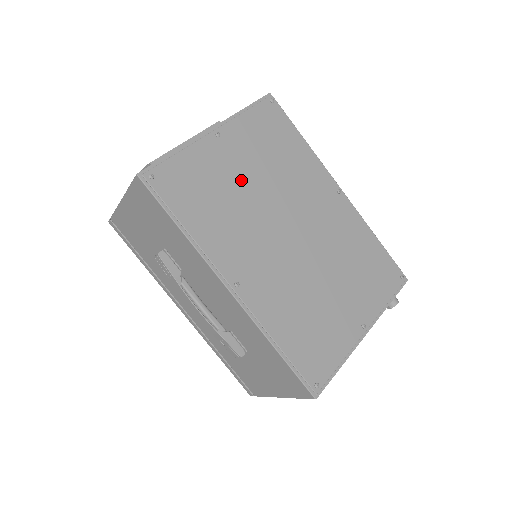
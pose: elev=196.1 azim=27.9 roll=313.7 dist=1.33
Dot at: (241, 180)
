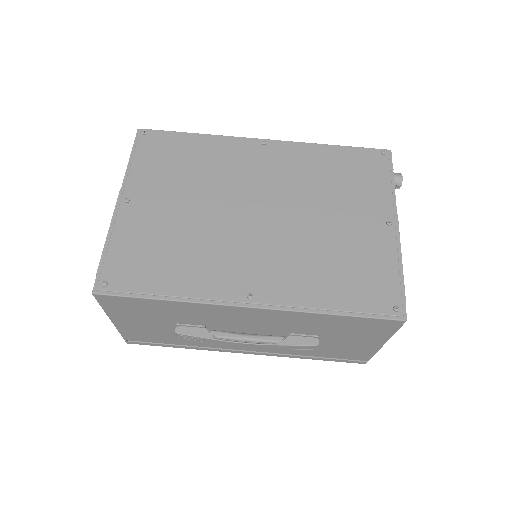
Dot at: (177, 215)
